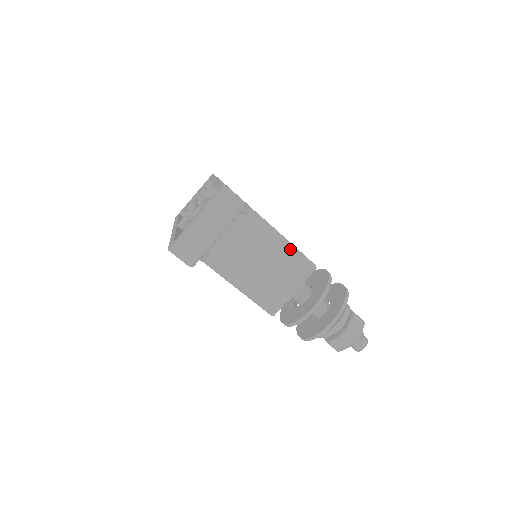
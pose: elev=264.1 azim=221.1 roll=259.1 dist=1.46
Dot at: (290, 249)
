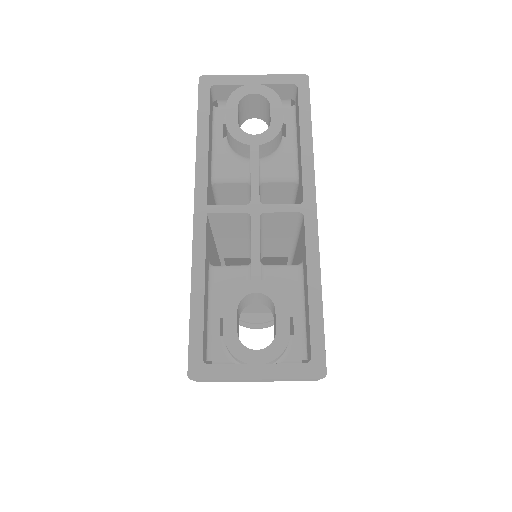
Dot at: occluded
